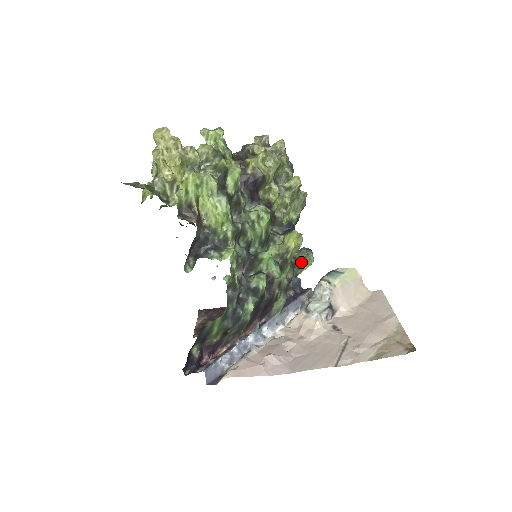
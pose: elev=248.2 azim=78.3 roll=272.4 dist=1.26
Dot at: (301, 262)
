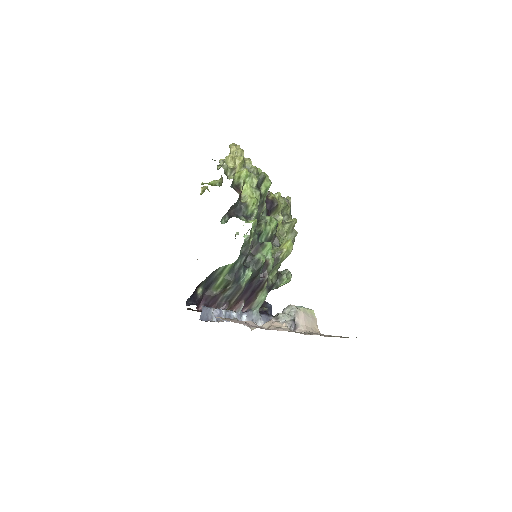
Dot at: (283, 276)
